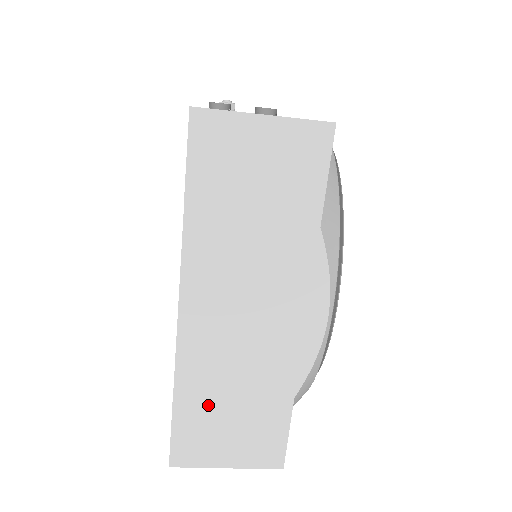
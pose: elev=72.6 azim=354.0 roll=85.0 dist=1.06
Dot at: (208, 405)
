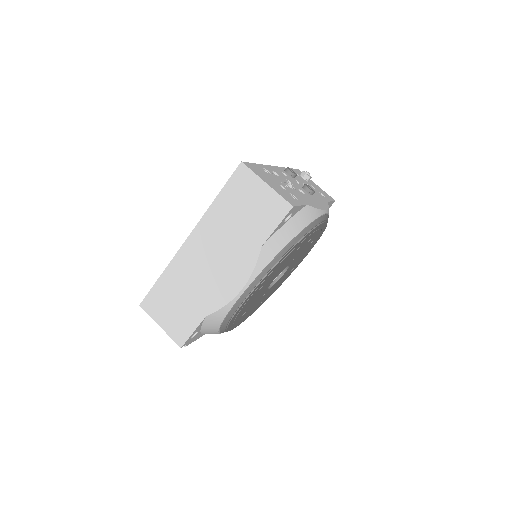
Dot at: (171, 290)
